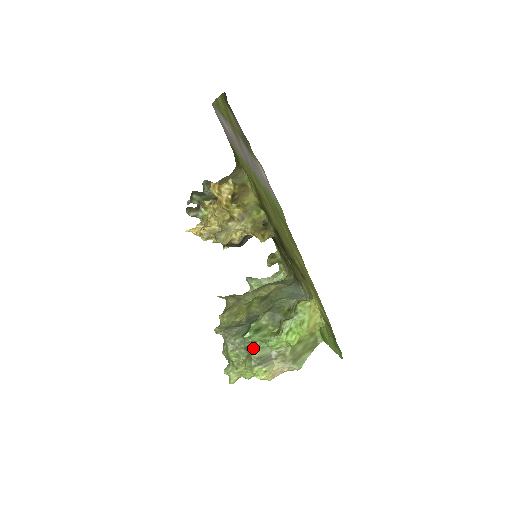
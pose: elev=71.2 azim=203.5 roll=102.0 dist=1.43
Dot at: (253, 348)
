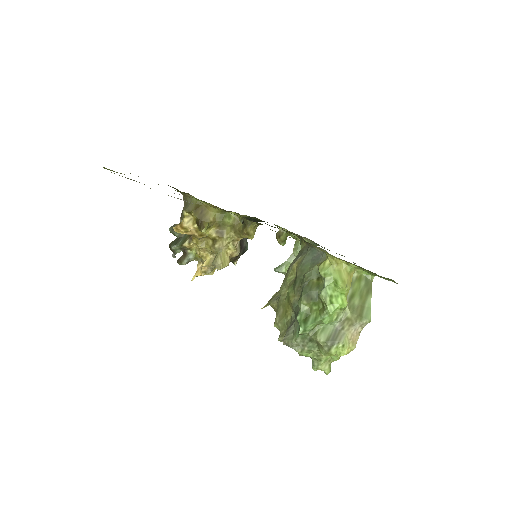
Dot at: (315, 336)
